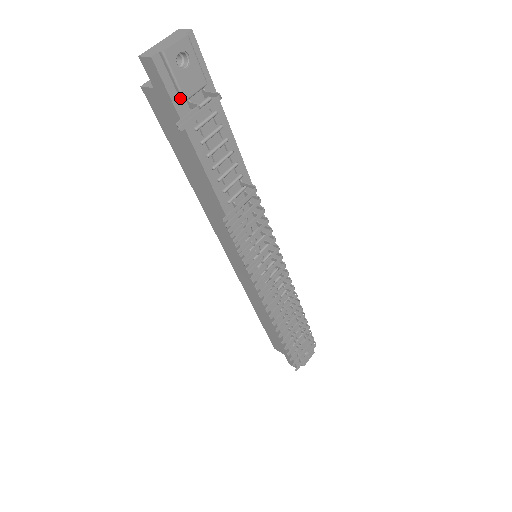
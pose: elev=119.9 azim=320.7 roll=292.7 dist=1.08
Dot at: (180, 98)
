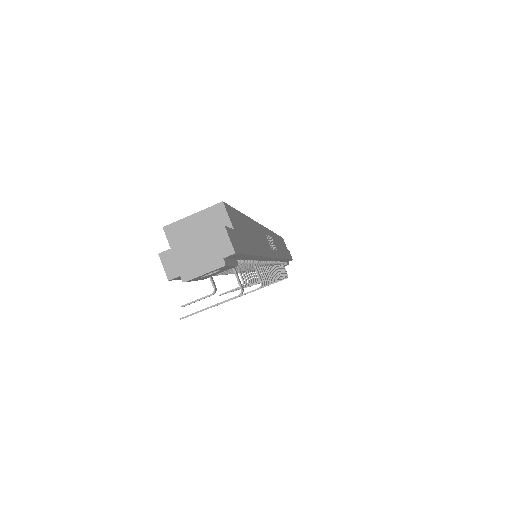
Dot at: occluded
